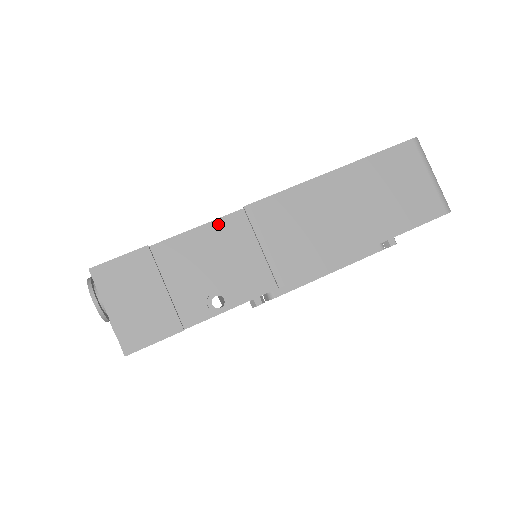
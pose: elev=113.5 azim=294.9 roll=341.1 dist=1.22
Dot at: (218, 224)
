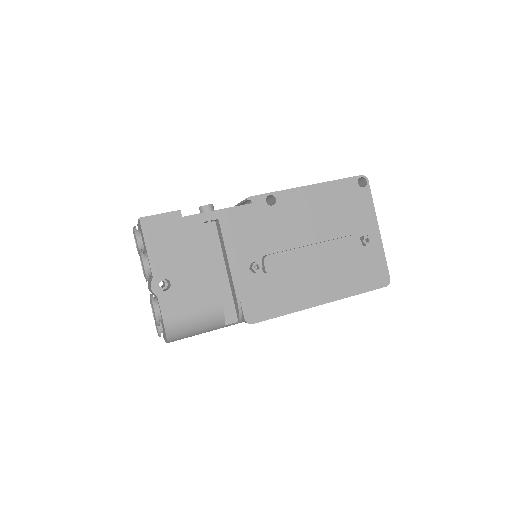
Dot at: occluded
